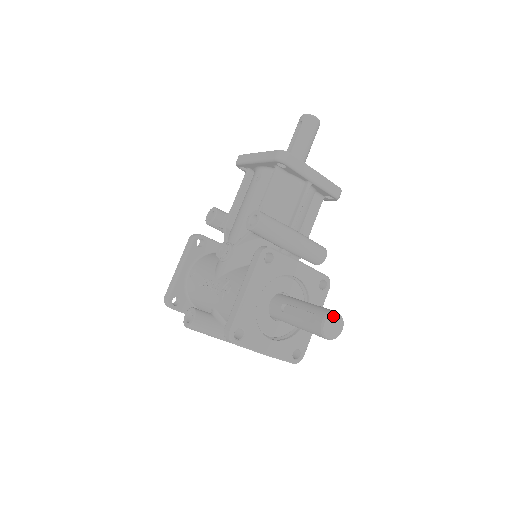
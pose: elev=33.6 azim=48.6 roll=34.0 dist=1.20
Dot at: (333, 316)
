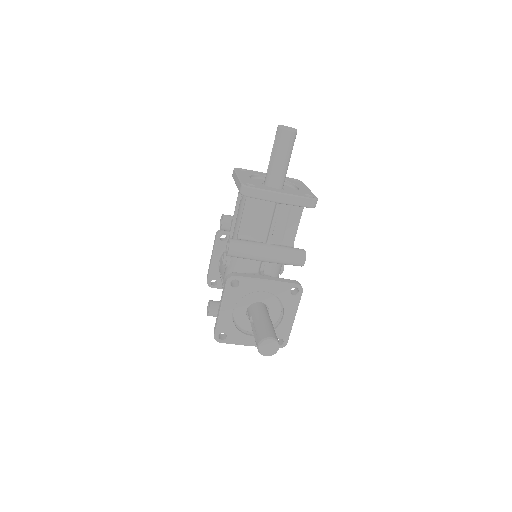
Dot at: (266, 342)
